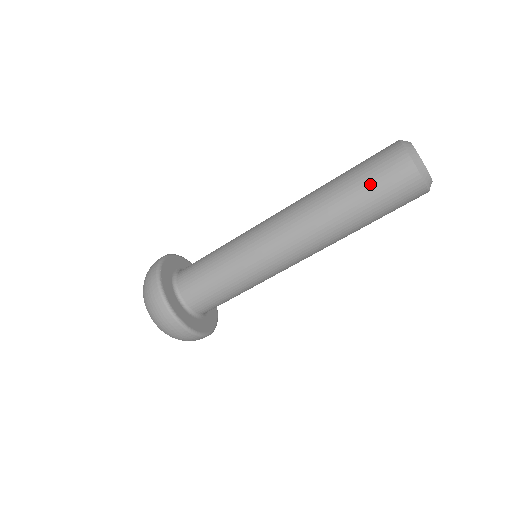
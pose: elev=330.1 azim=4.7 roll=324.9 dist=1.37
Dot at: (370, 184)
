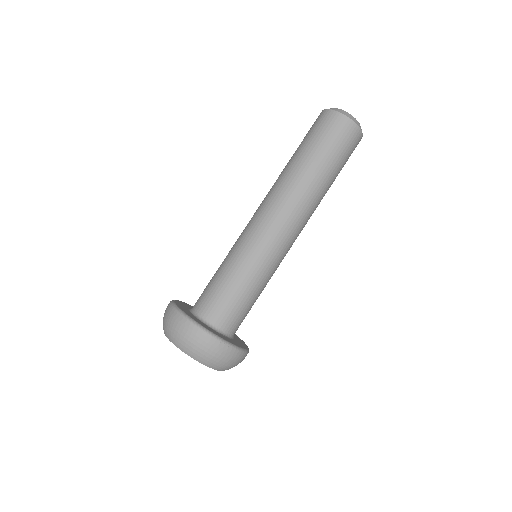
Dot at: (306, 139)
